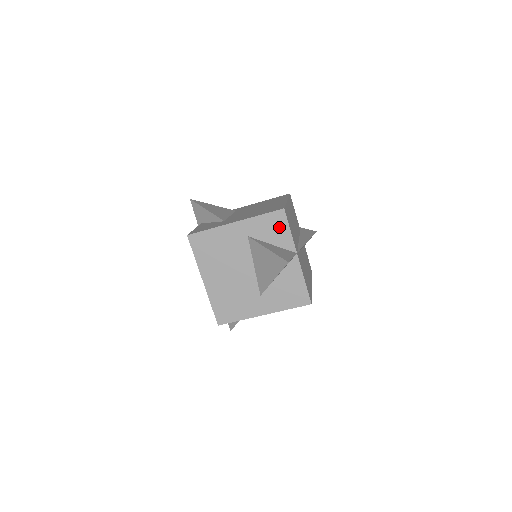
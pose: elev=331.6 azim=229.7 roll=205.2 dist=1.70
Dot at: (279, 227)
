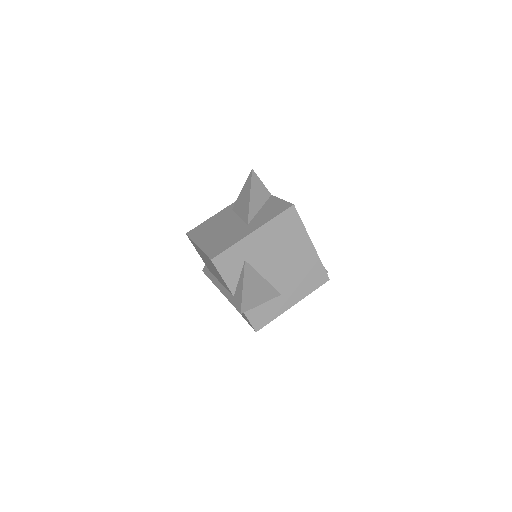
Dot at: occluded
